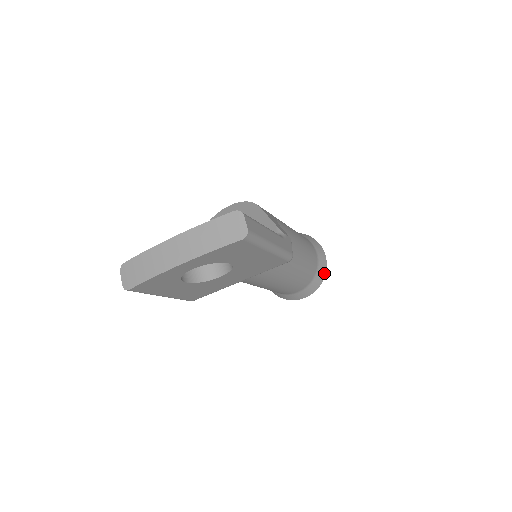
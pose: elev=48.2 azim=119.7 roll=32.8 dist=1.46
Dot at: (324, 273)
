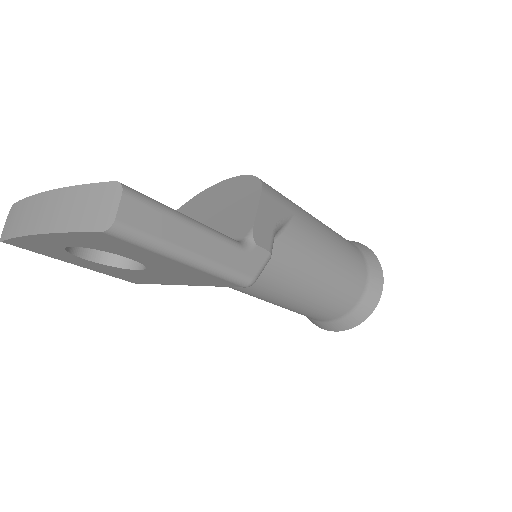
Dot at: (370, 311)
